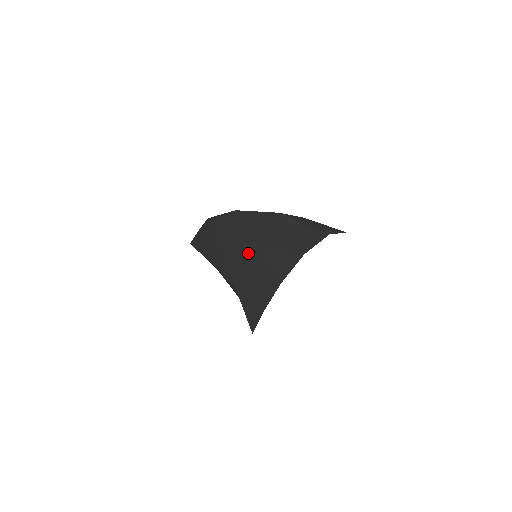
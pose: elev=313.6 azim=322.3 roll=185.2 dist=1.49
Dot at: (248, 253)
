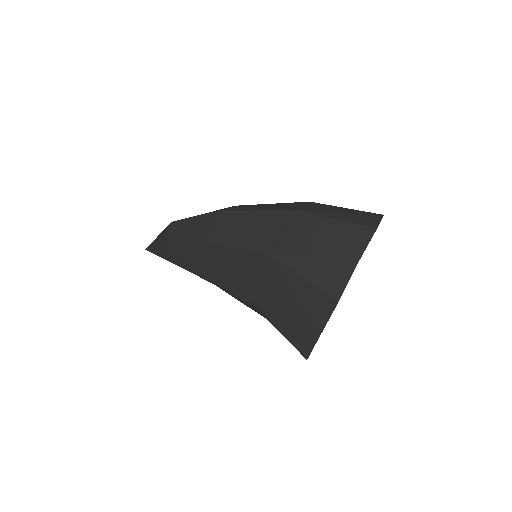
Dot at: (271, 270)
